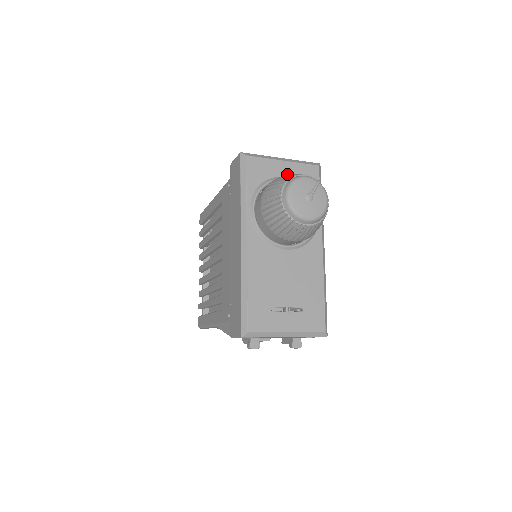
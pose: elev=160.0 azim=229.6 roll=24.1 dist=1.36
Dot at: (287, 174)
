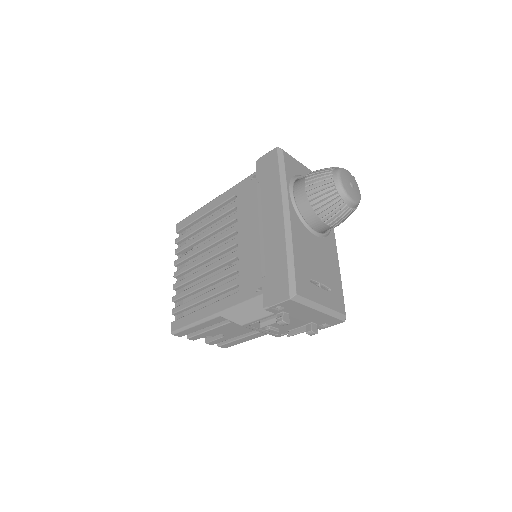
Dot at: occluded
